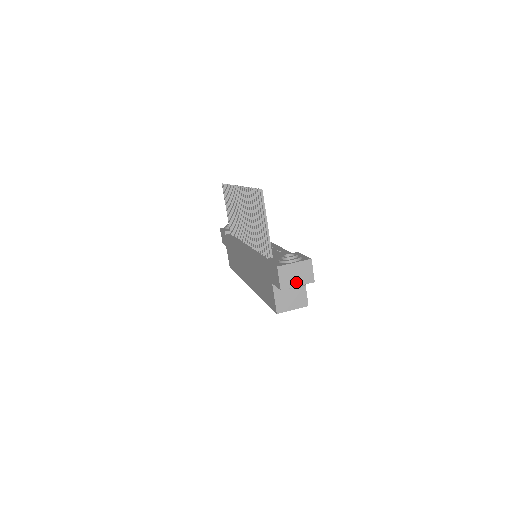
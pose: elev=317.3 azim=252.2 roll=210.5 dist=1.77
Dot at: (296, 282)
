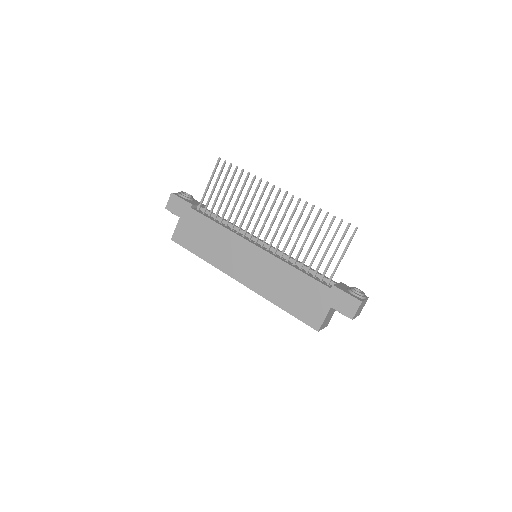
Dot at: (357, 314)
